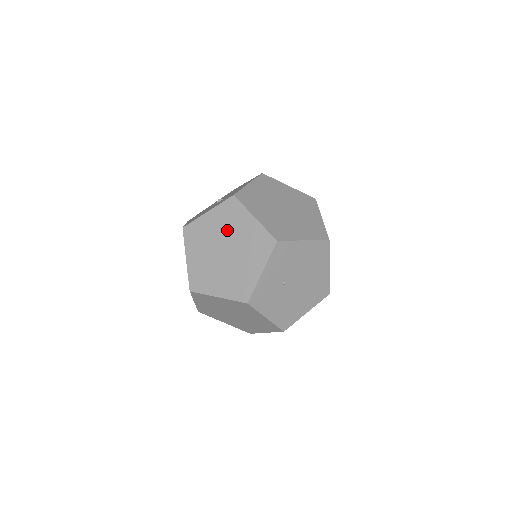
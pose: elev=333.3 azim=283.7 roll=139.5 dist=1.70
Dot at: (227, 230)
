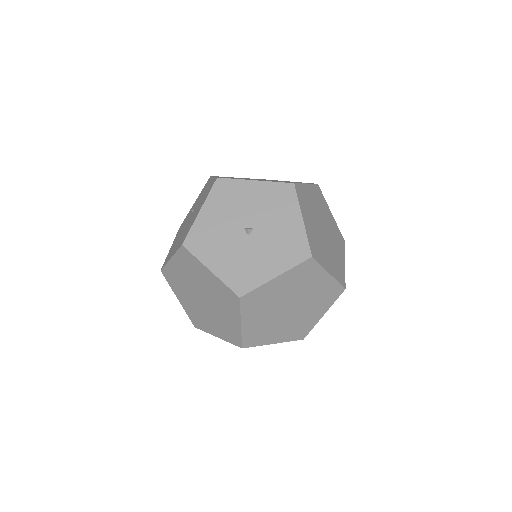
Dot at: (297, 290)
